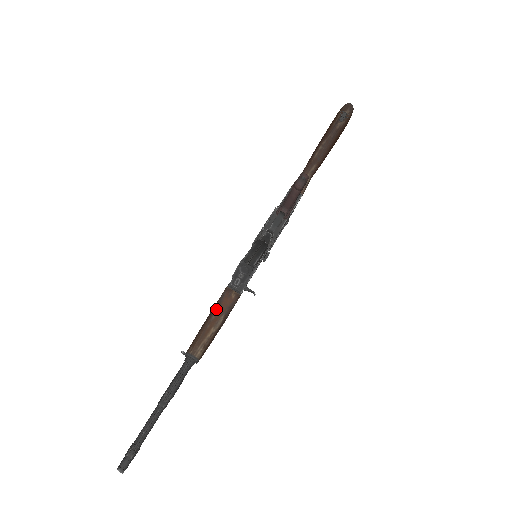
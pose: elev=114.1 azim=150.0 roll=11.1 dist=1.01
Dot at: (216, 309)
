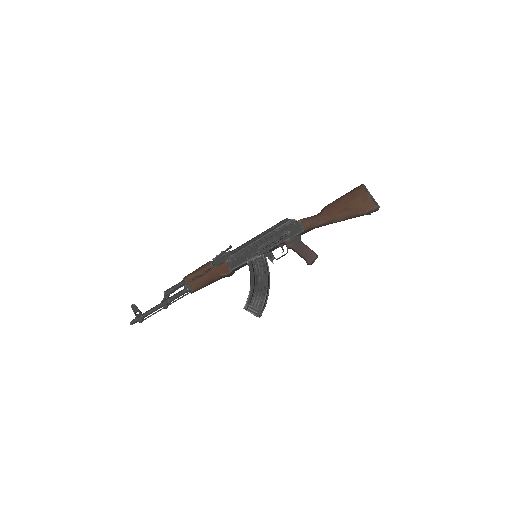
Dot at: (218, 279)
